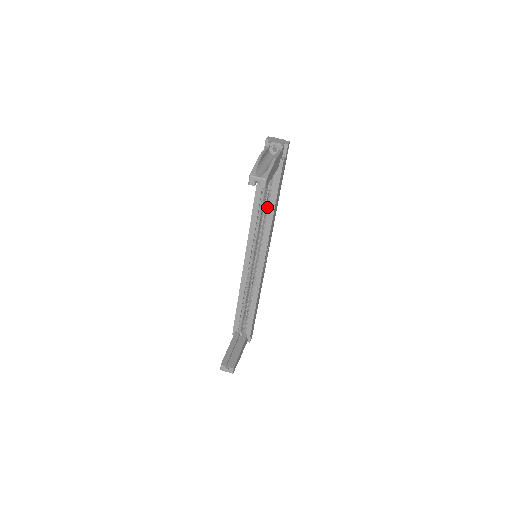
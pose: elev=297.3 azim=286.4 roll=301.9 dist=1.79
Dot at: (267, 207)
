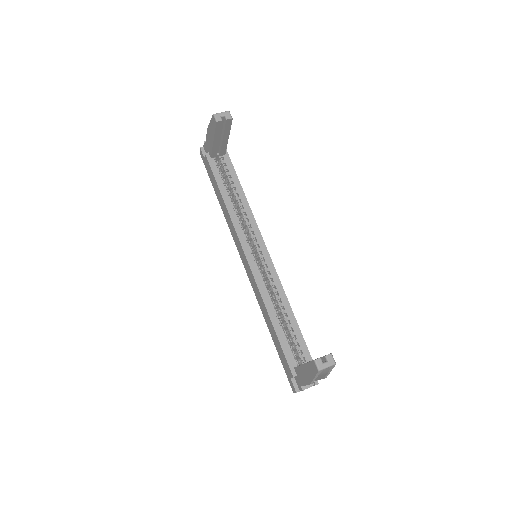
Dot at: (236, 196)
